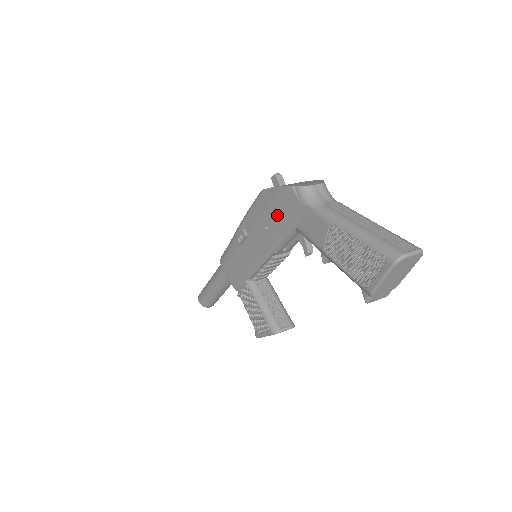
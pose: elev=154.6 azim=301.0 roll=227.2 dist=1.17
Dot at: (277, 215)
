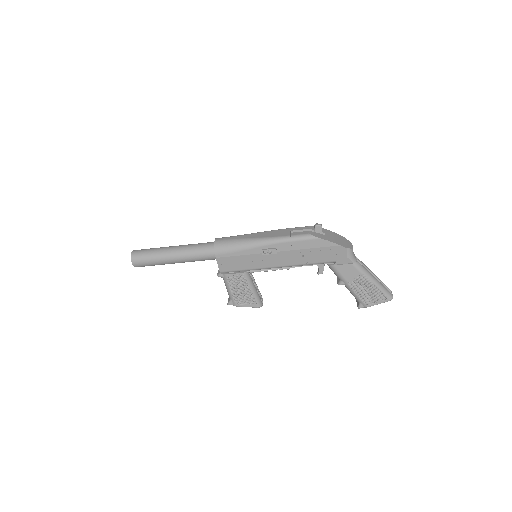
Dot at: (320, 254)
